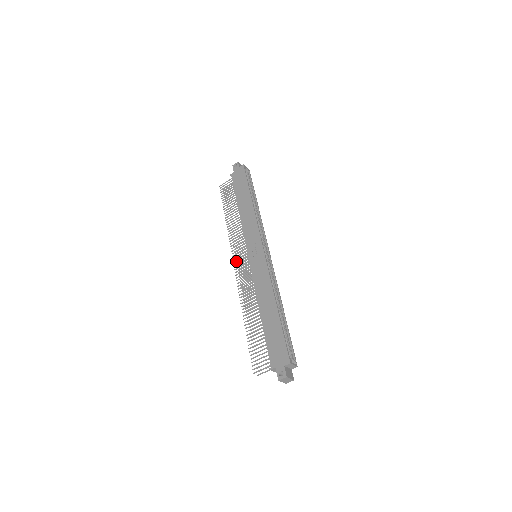
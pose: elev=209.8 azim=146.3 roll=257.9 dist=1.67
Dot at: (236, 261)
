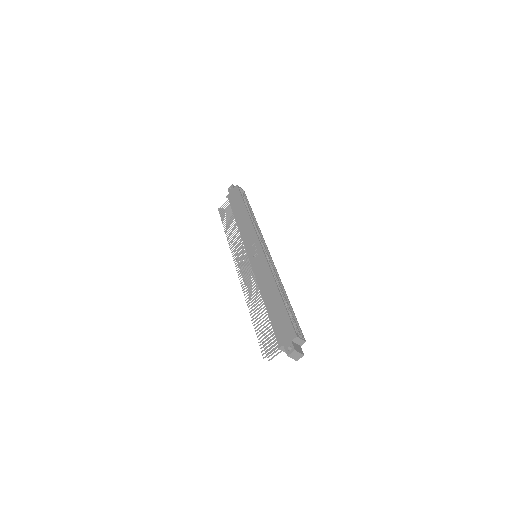
Dot at: (239, 267)
